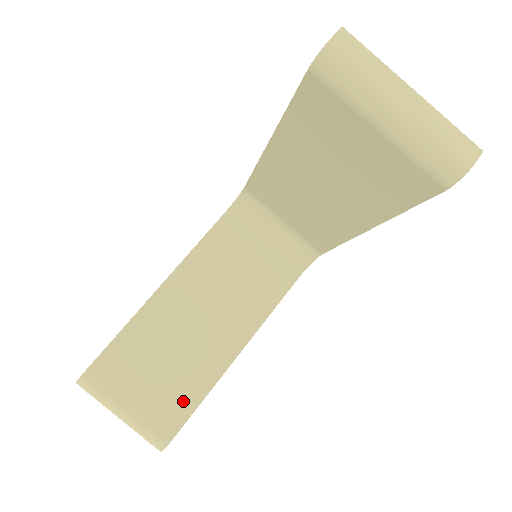
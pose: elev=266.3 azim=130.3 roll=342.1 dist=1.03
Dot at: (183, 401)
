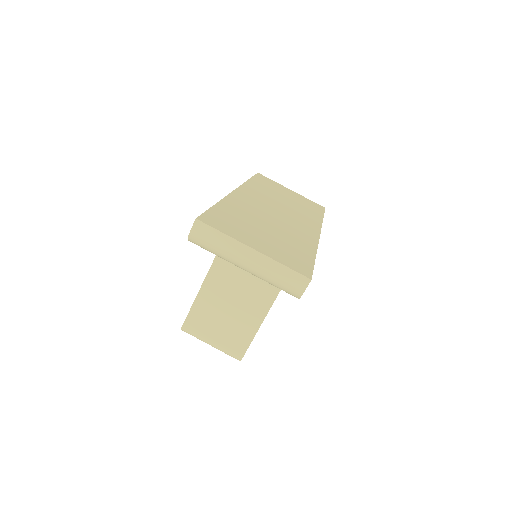
Dot at: (244, 335)
